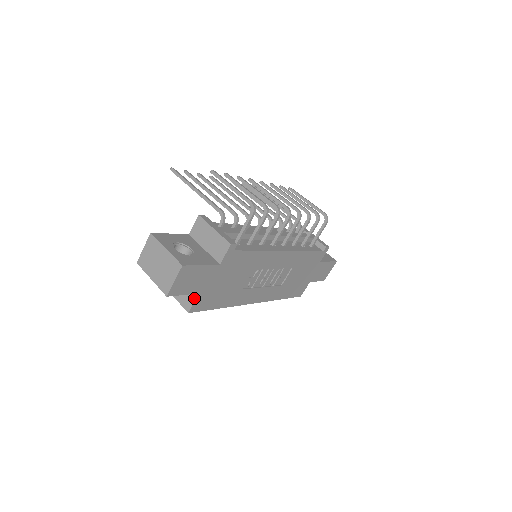
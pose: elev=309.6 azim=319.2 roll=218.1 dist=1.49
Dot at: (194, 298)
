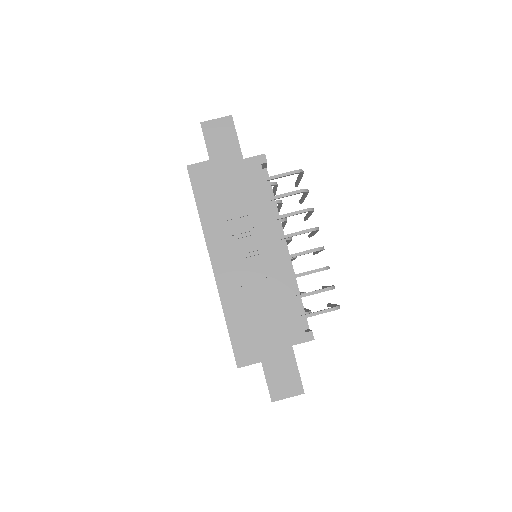
Dot at: (203, 162)
